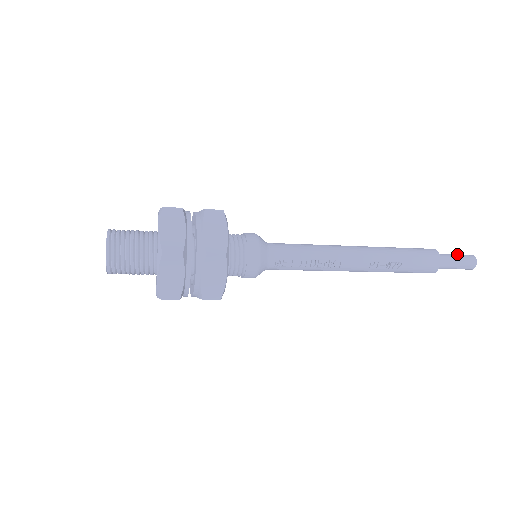
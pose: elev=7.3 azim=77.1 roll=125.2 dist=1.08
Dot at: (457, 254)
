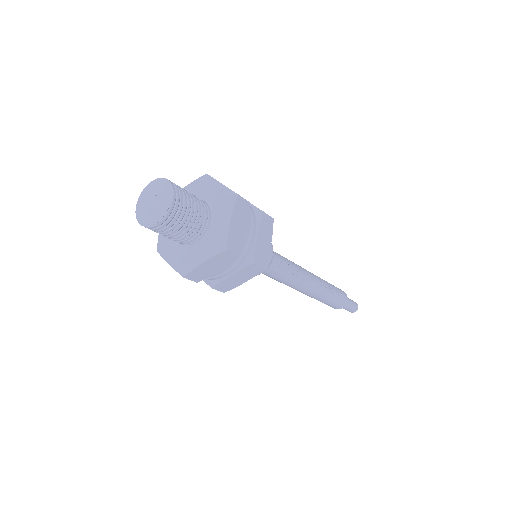
Dot at: occluded
